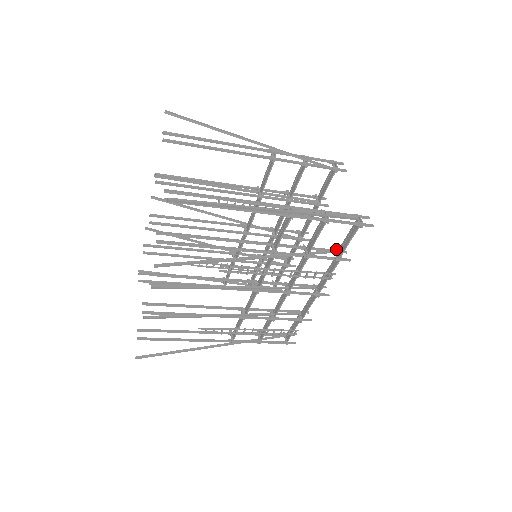
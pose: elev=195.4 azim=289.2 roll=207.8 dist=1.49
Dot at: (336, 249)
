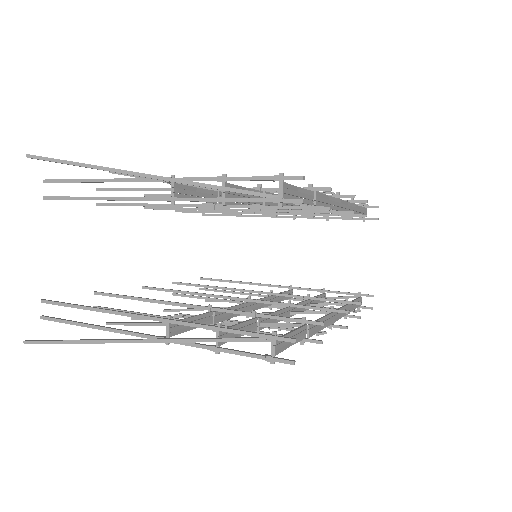
Dot at: (303, 320)
